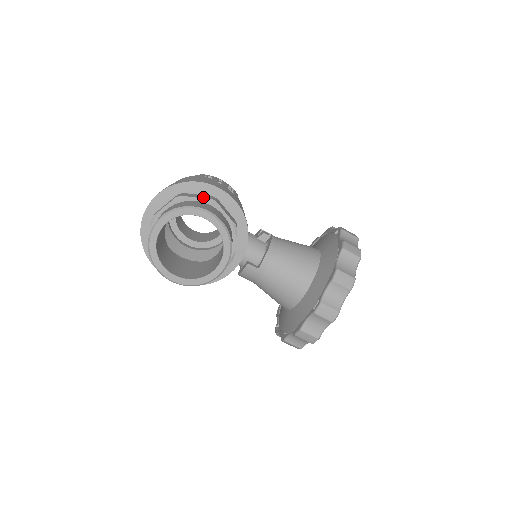
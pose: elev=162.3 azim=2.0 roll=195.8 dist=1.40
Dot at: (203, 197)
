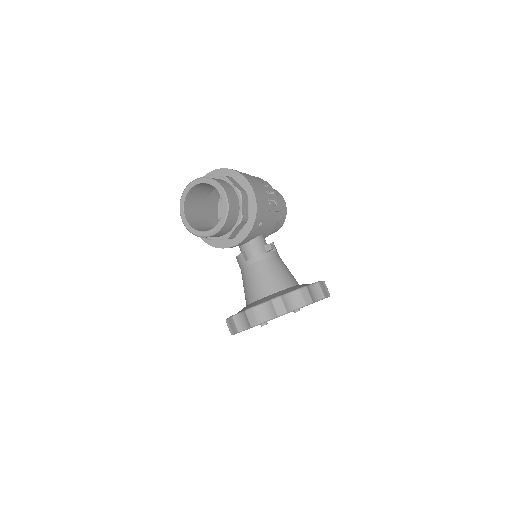
Dot at: (238, 187)
